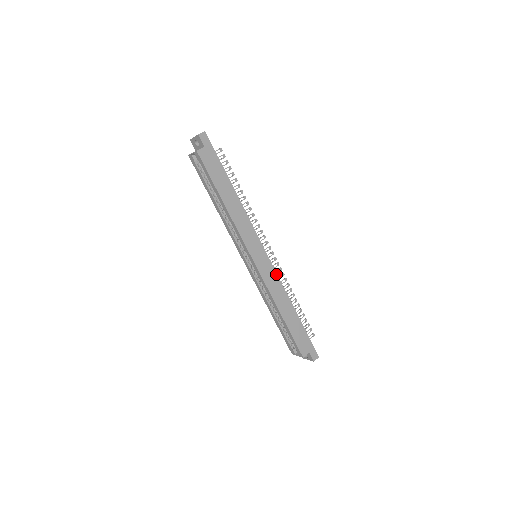
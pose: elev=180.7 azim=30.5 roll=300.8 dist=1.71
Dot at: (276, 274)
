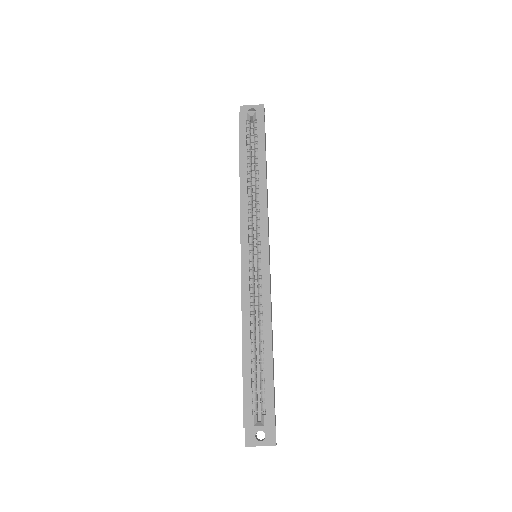
Dot at: occluded
